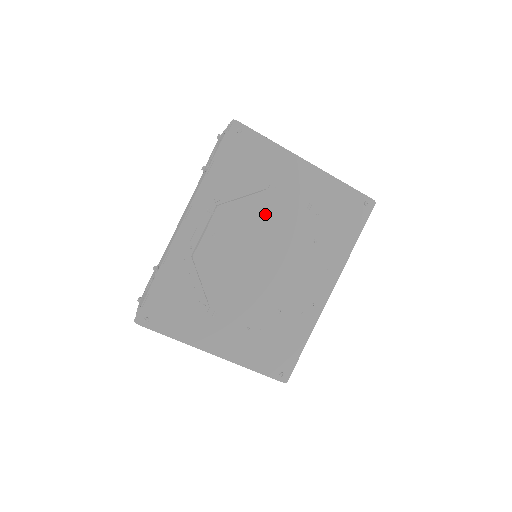
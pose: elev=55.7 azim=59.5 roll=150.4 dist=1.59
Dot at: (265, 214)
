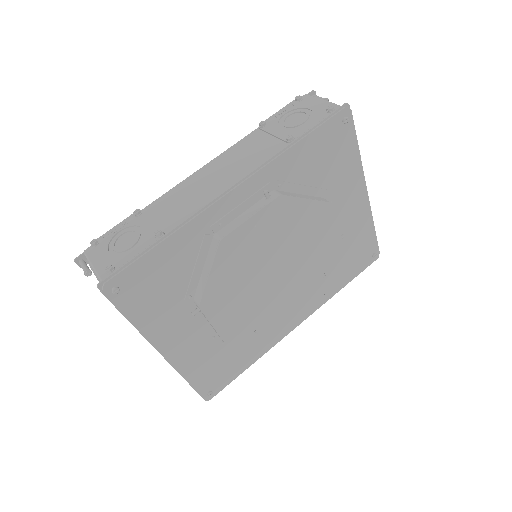
Dot at: (311, 227)
